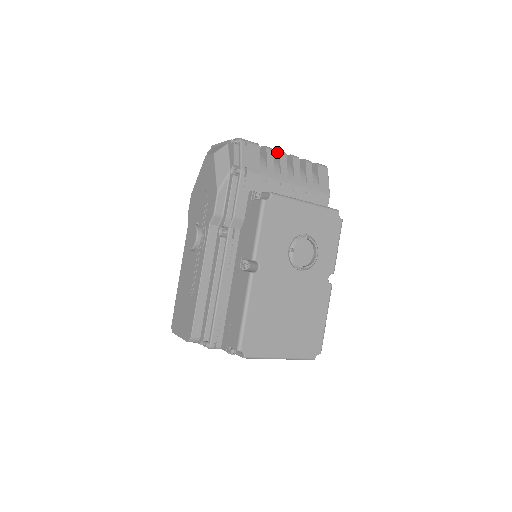
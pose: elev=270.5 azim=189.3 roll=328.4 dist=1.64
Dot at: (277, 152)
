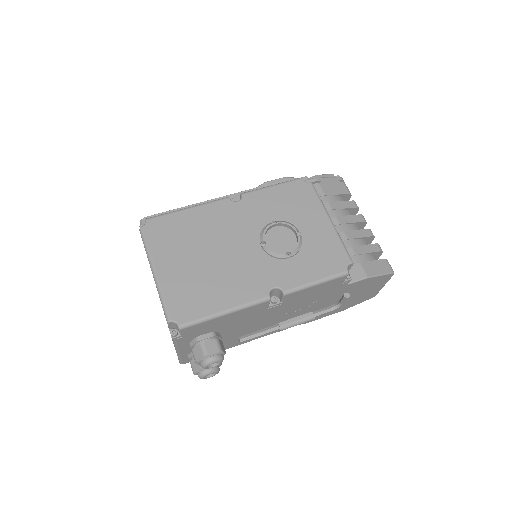
Dot at: occluded
